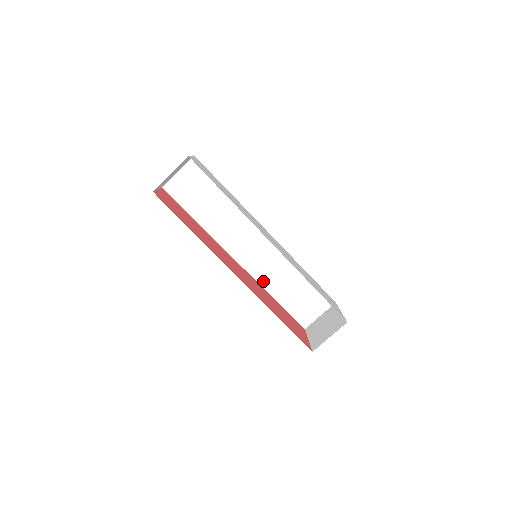
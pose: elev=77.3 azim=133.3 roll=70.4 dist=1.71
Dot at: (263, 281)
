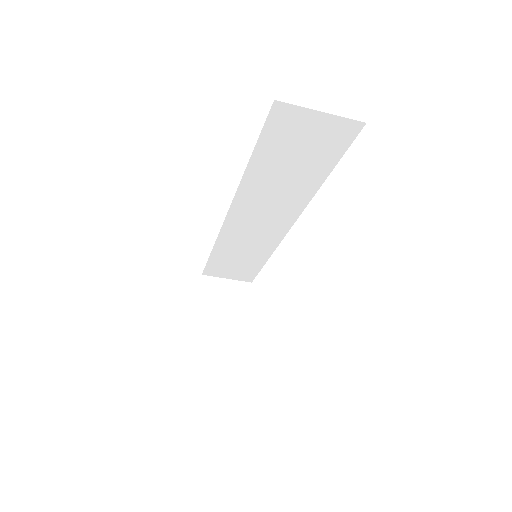
Dot at: (224, 239)
